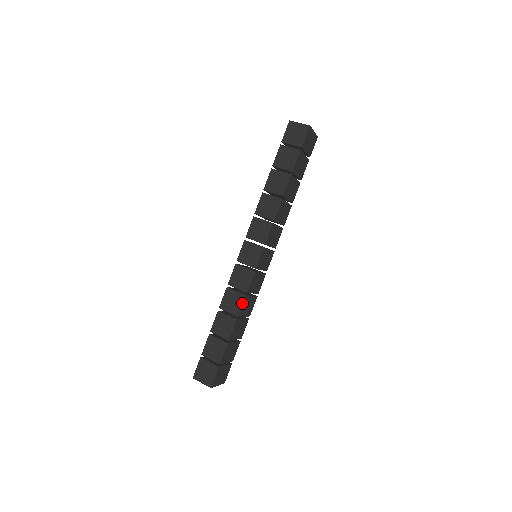
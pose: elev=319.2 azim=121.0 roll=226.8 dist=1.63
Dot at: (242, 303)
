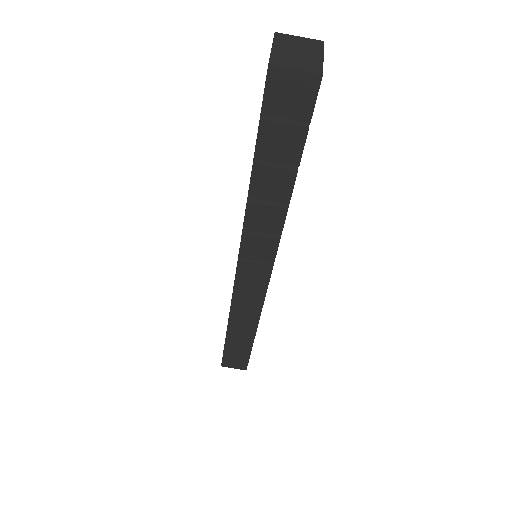
Dot at: (259, 316)
